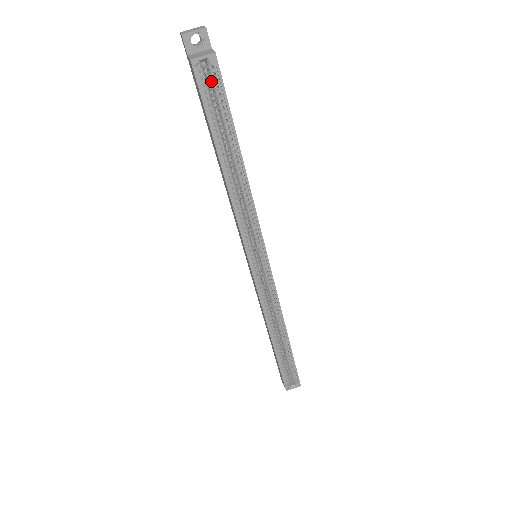
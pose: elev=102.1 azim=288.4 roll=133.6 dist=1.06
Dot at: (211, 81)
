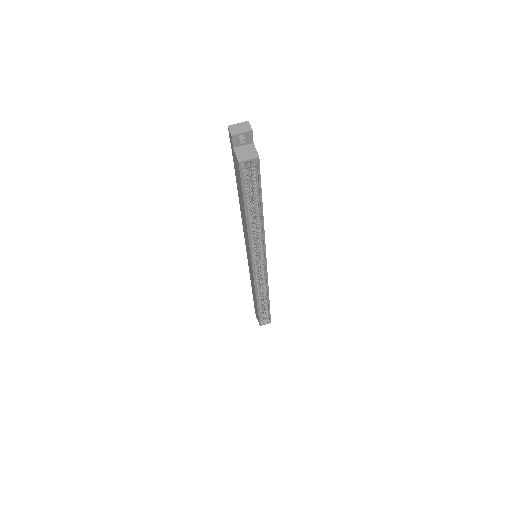
Dot at: (249, 165)
